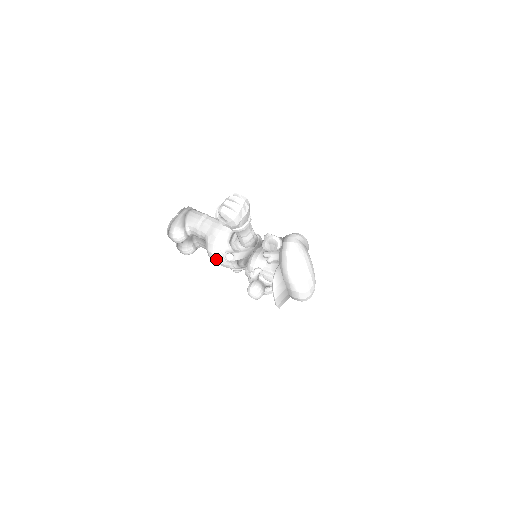
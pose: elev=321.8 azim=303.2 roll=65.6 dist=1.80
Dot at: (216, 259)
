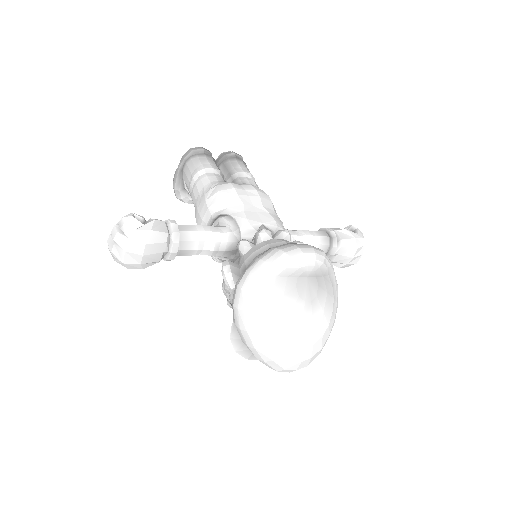
Dot at: occluded
